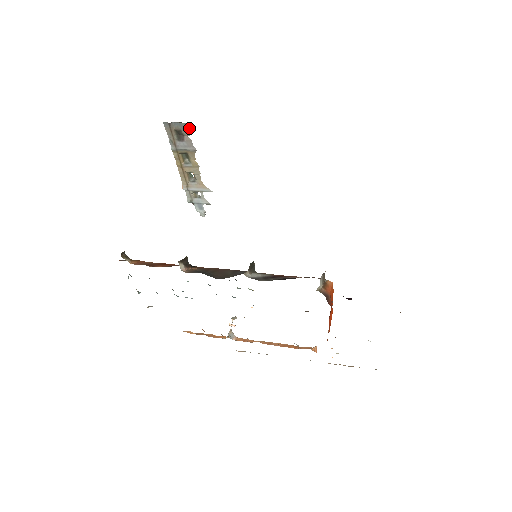
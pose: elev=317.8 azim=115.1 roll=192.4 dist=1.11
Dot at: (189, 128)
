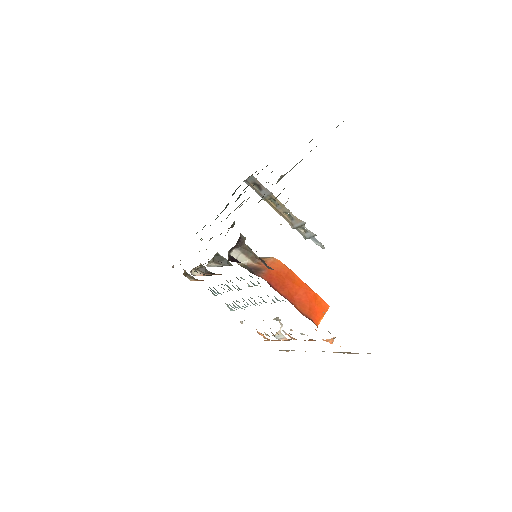
Dot at: (256, 178)
